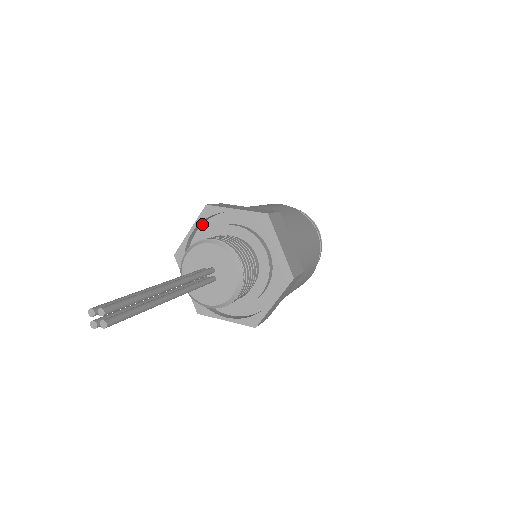
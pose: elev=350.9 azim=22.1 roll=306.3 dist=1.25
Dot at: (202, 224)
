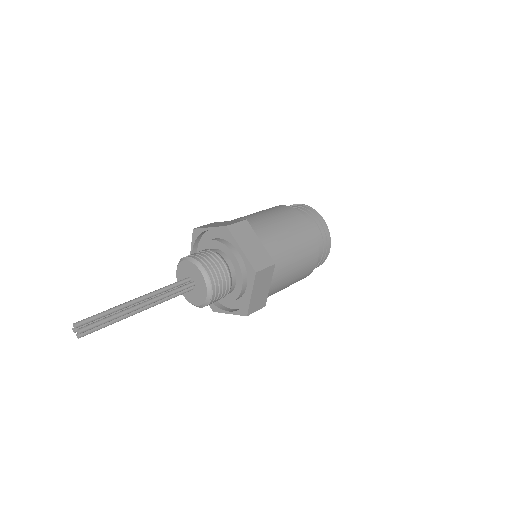
Dot at: occluded
